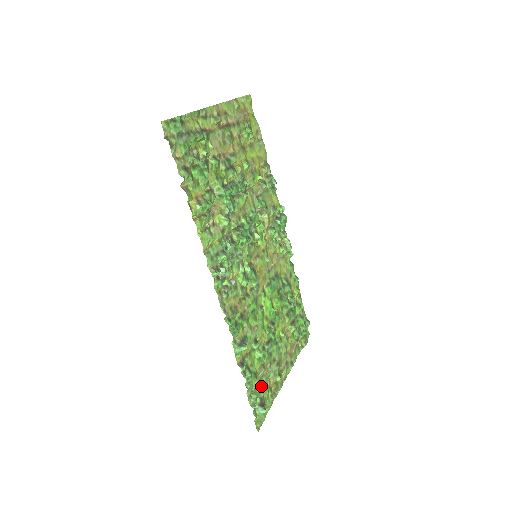
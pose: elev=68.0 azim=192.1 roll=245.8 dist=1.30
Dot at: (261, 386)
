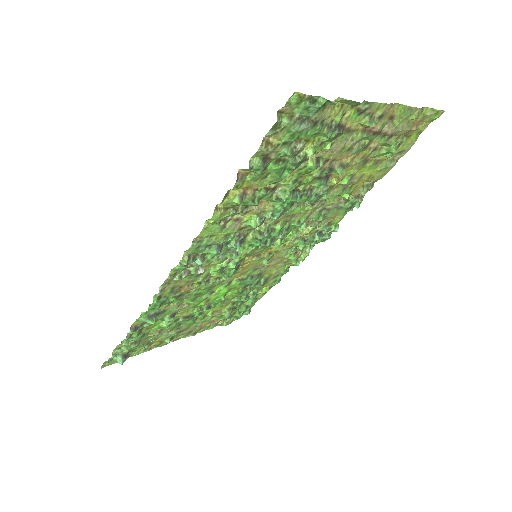
Dot at: (141, 343)
